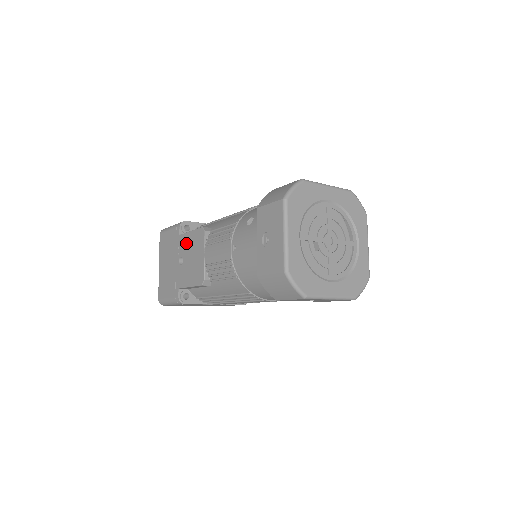
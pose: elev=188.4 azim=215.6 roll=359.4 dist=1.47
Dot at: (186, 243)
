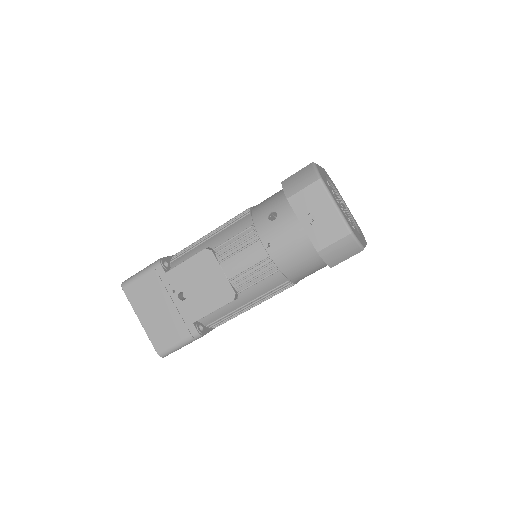
Dot at: (183, 275)
